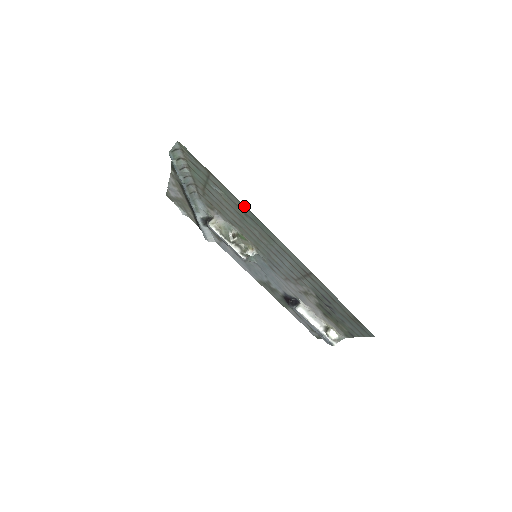
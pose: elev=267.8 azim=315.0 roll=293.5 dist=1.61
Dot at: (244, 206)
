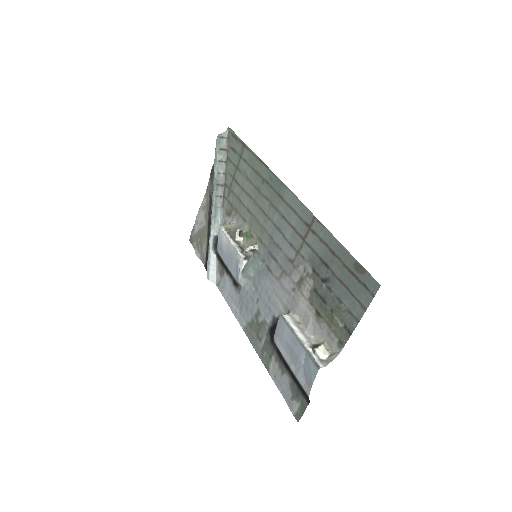
Dot at: (265, 166)
